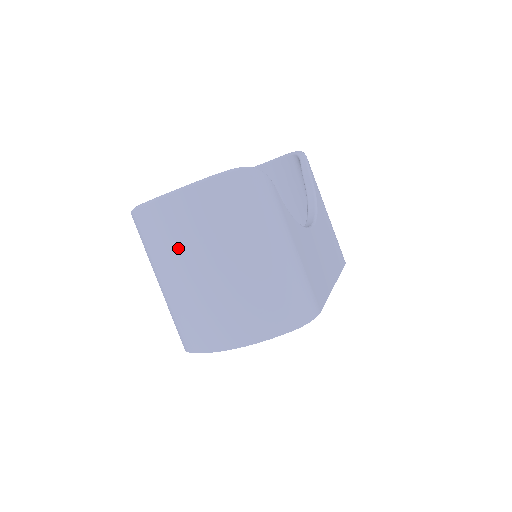
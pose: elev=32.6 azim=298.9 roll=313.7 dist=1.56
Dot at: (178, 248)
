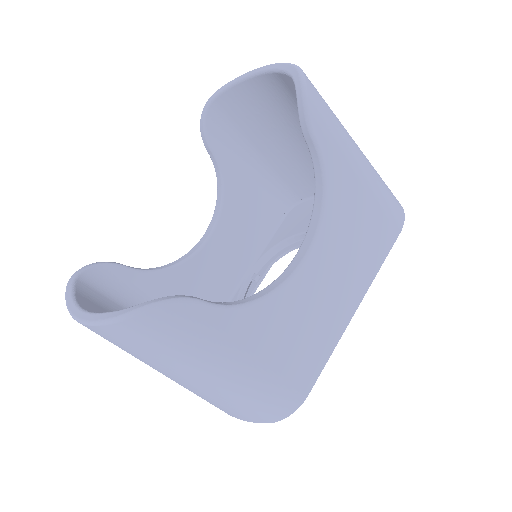
Dot at: occluded
